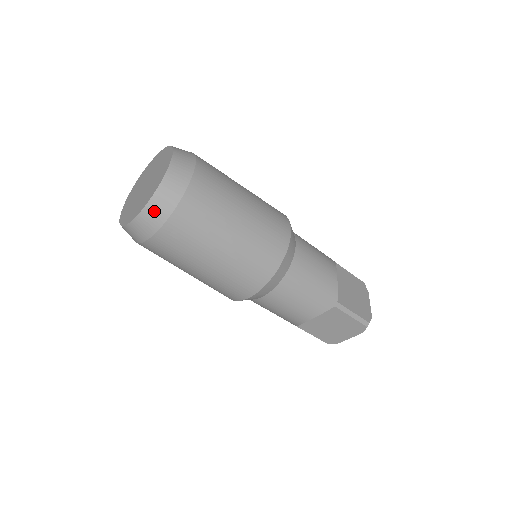
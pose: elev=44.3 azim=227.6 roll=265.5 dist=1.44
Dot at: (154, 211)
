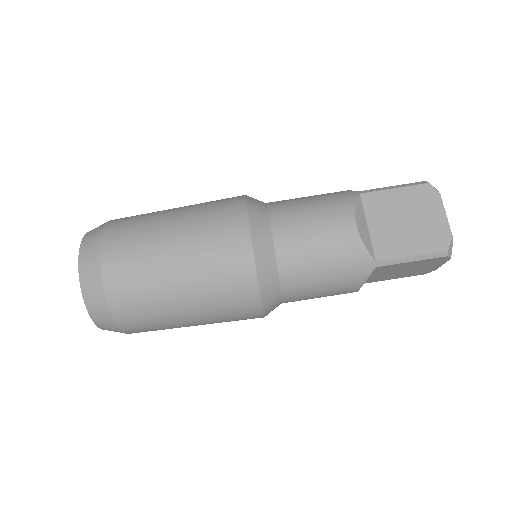
Dot at: (88, 244)
